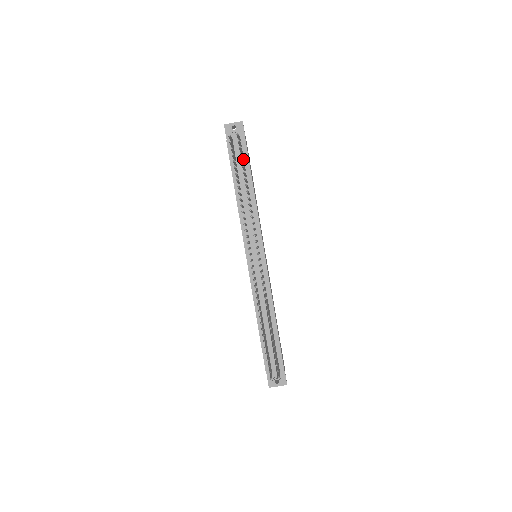
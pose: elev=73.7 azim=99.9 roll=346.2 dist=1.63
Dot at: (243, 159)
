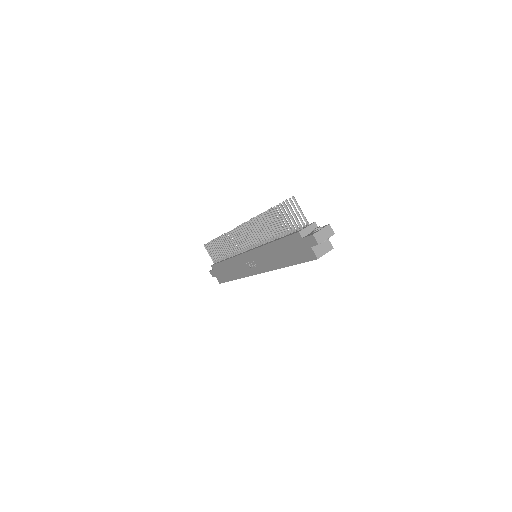
Dot at: occluded
